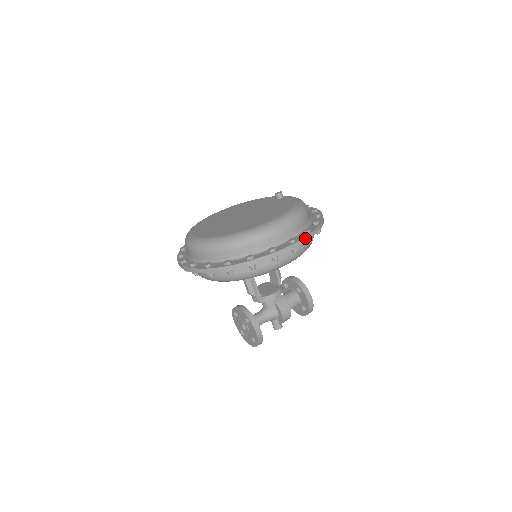
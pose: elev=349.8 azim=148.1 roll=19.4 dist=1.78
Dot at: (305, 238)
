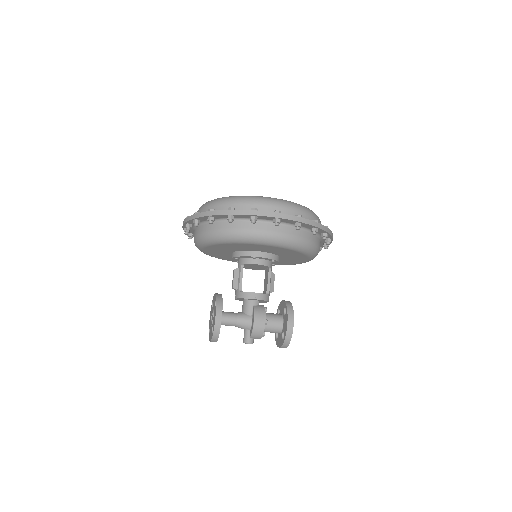
Dot at: (292, 216)
